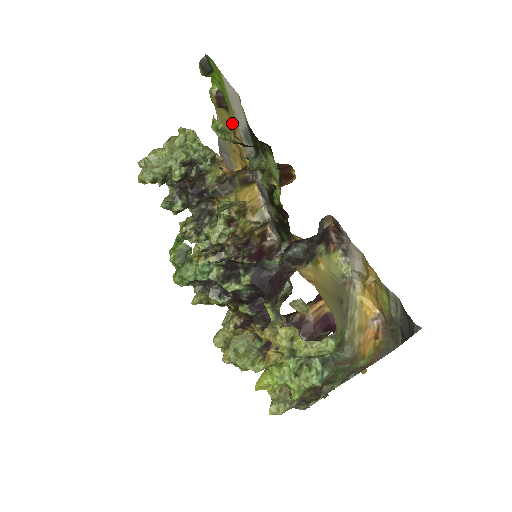
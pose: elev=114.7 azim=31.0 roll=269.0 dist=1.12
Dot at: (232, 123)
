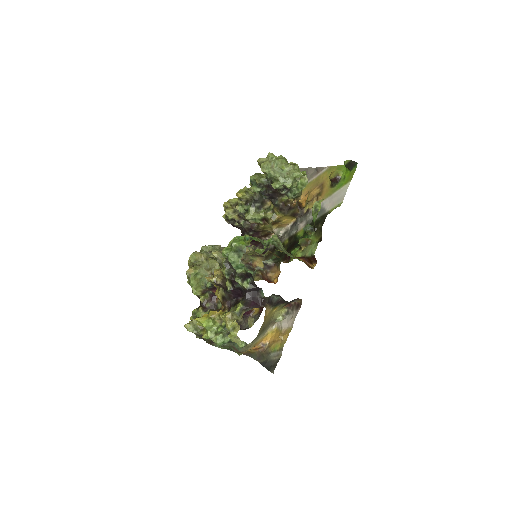
Dot at: (325, 191)
